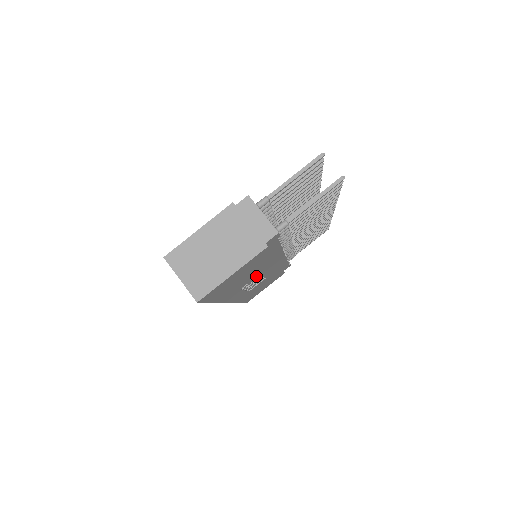
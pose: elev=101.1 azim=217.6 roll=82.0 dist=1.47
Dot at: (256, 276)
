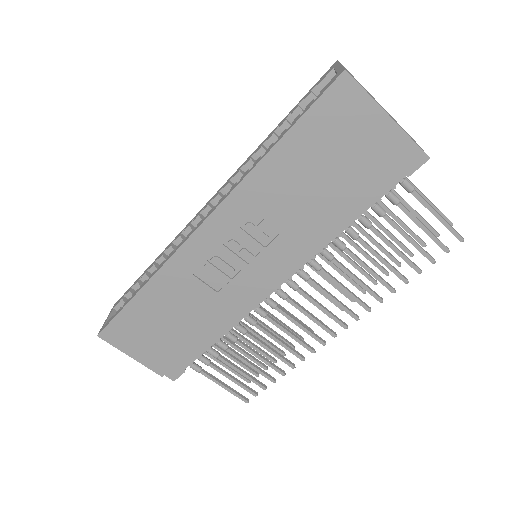
Dot at: (268, 236)
